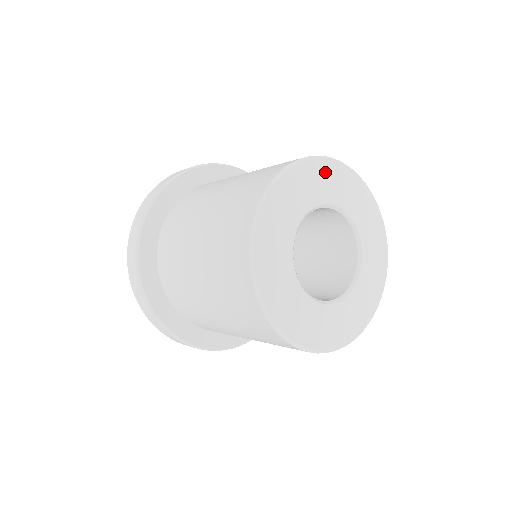
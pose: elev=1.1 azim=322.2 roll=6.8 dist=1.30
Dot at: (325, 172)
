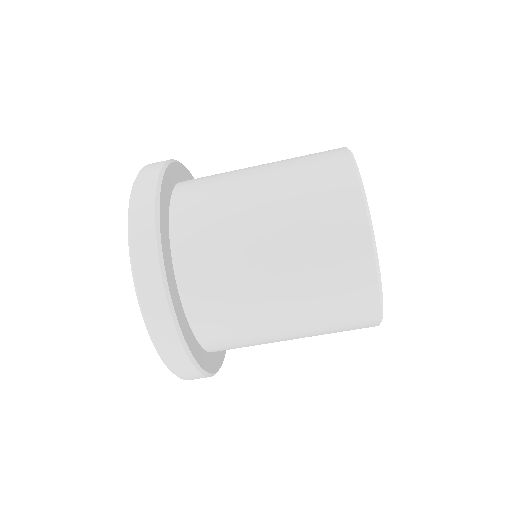
Dot at: occluded
